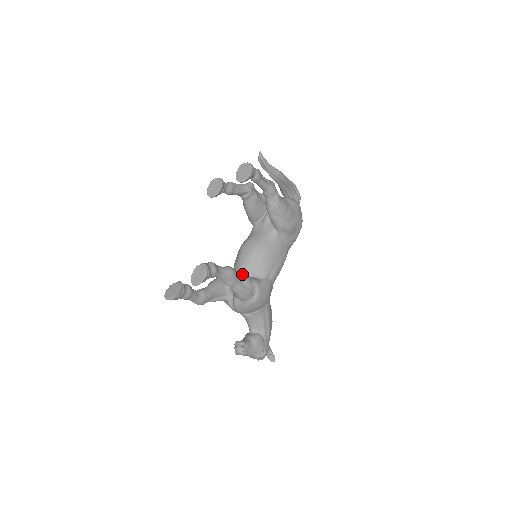
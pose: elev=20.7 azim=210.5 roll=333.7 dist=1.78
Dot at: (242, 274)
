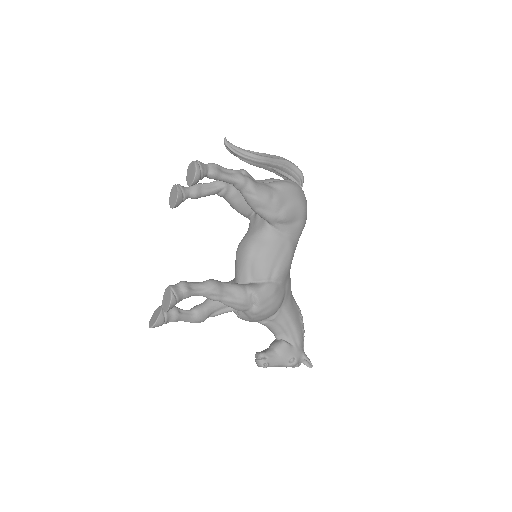
Dot at: (231, 284)
